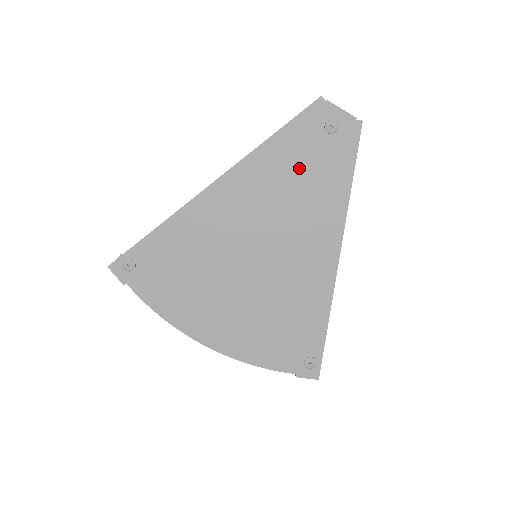
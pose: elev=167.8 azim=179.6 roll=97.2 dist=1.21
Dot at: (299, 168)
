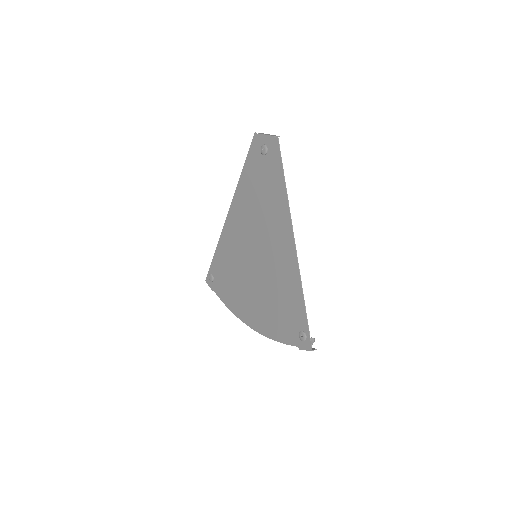
Dot at: (258, 186)
